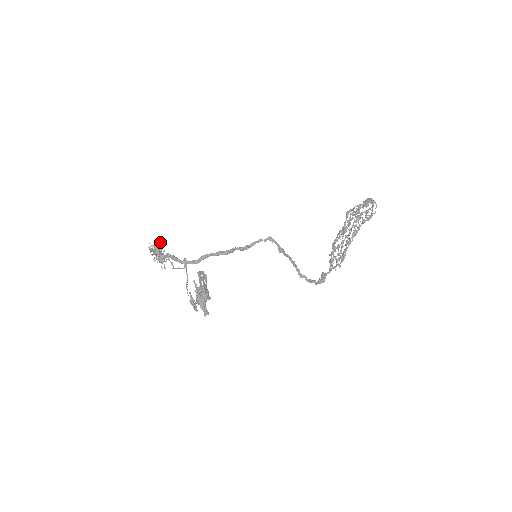
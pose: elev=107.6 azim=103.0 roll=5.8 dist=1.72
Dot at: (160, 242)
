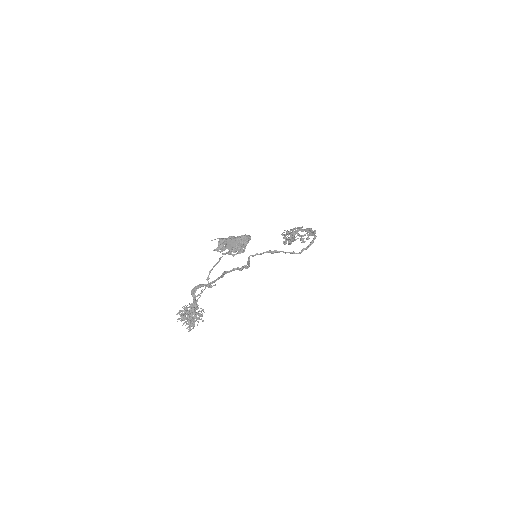
Dot at: (182, 307)
